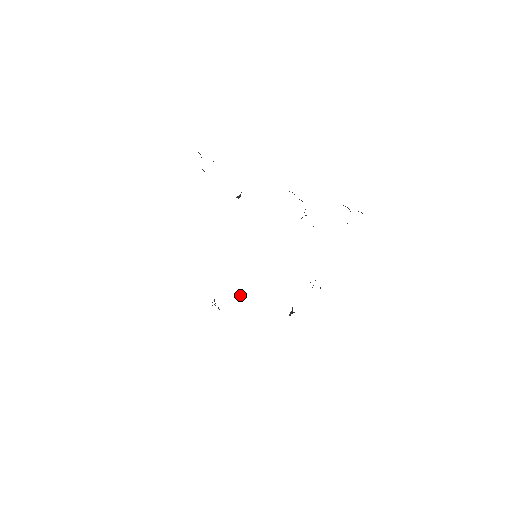
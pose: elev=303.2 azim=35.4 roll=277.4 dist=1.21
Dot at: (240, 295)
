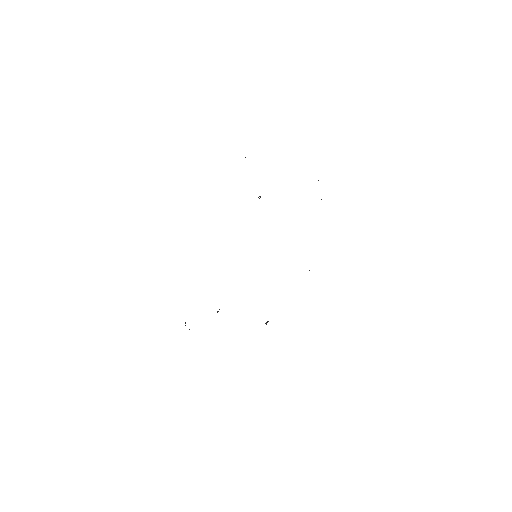
Dot at: (218, 311)
